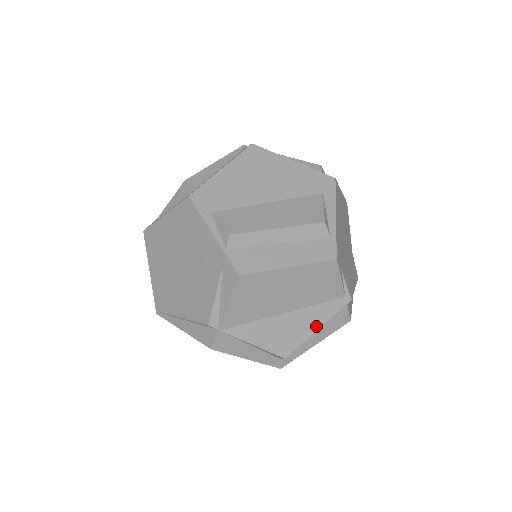
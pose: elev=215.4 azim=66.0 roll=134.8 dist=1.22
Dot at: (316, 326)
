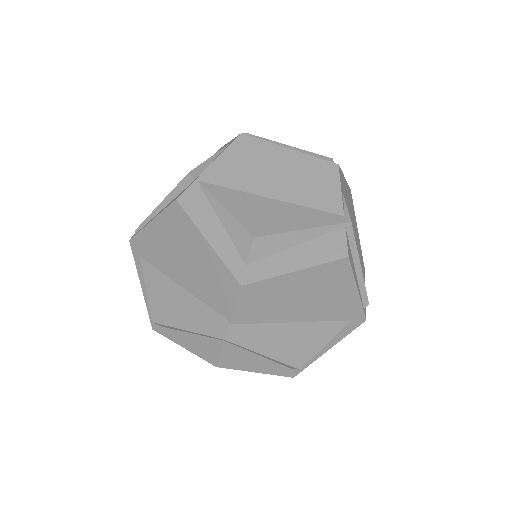
Dot at: (303, 225)
